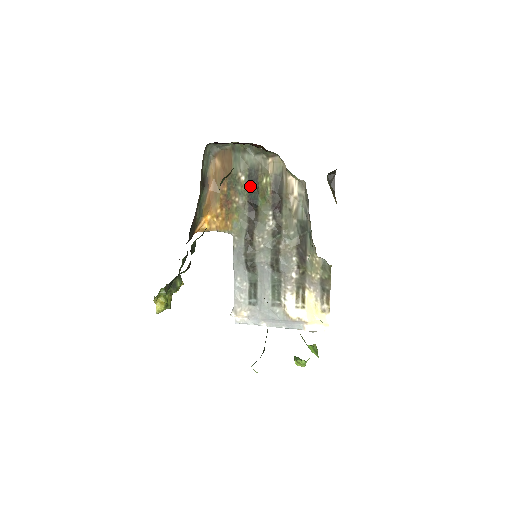
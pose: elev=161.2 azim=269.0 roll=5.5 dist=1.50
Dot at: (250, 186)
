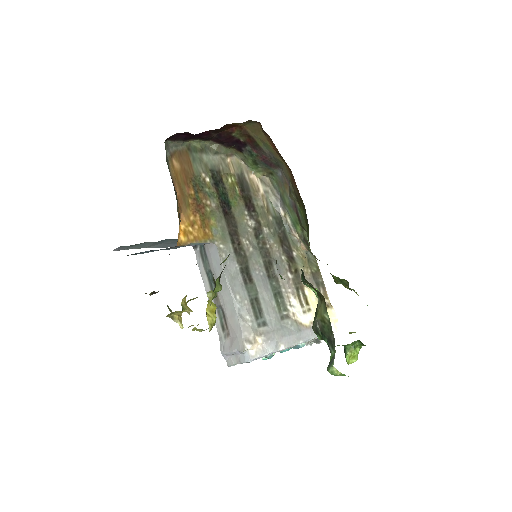
Dot at: (217, 187)
